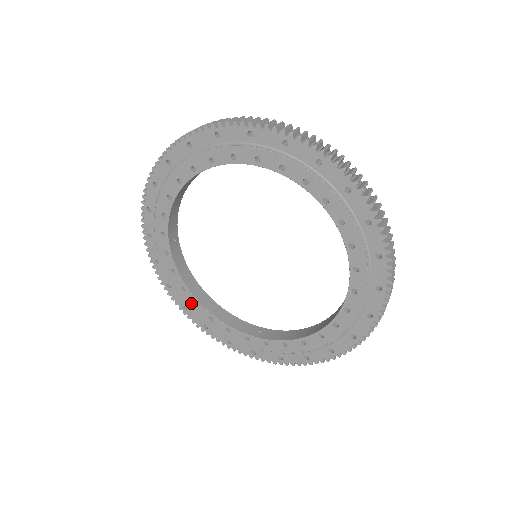
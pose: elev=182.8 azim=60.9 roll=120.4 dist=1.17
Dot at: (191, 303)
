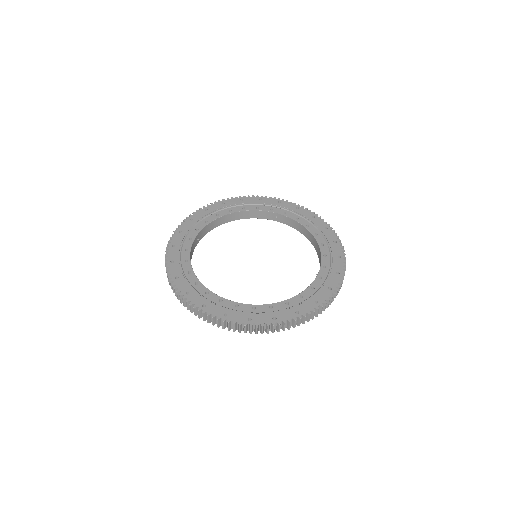
Dot at: occluded
